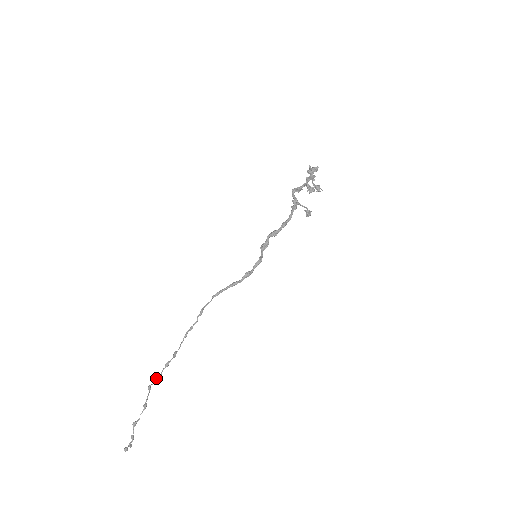
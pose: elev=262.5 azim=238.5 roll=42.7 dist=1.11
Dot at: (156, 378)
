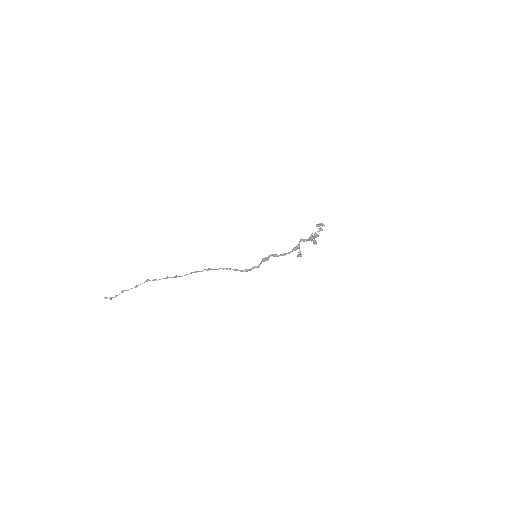
Dot at: (155, 280)
